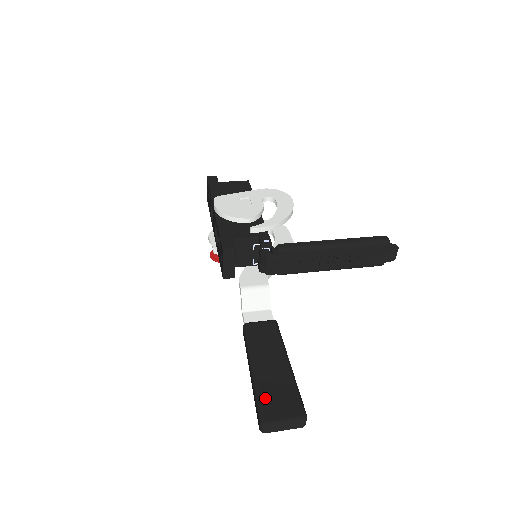
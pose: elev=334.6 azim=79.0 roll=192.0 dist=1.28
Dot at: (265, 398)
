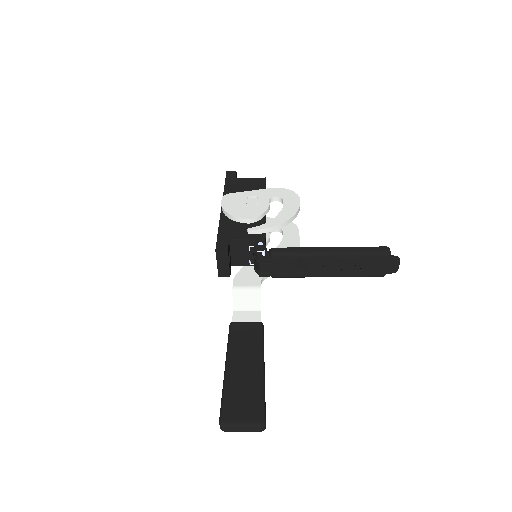
Dot at: (229, 398)
